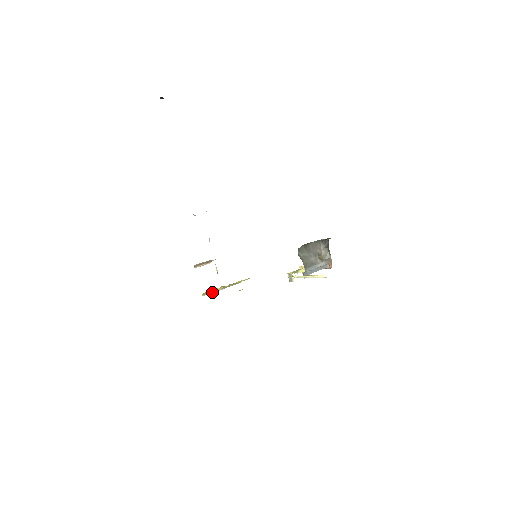
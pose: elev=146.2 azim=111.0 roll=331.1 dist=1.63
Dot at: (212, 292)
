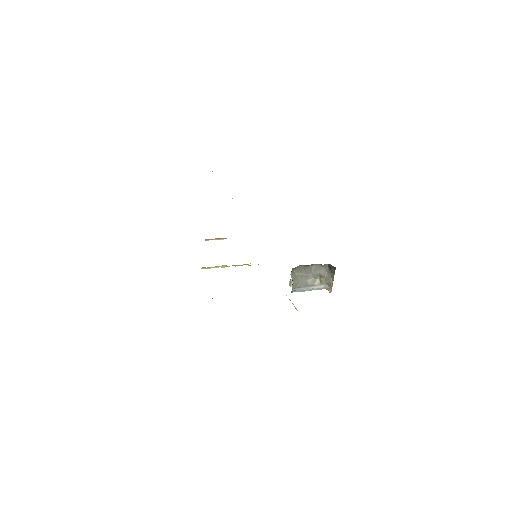
Dot at: (213, 267)
